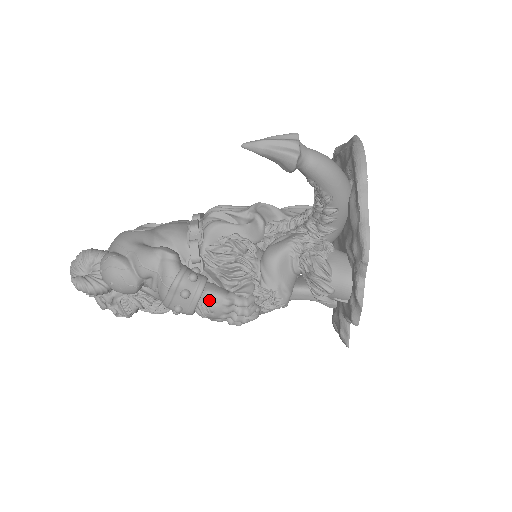
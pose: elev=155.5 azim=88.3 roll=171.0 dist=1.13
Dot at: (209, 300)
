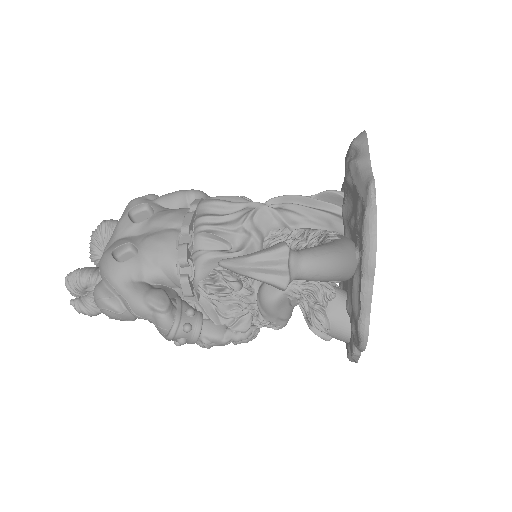
Dot at: (206, 344)
